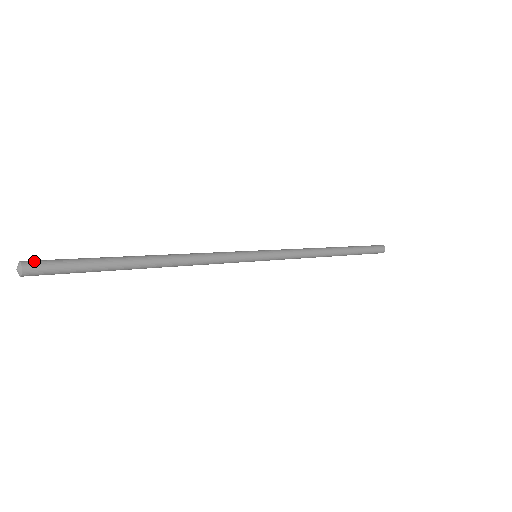
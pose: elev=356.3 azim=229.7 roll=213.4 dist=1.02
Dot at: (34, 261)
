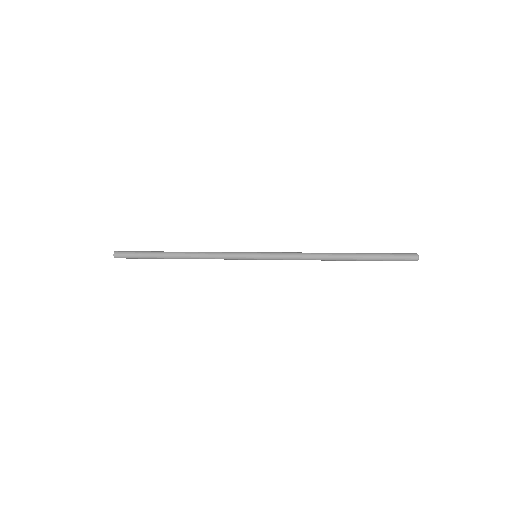
Dot at: (119, 252)
